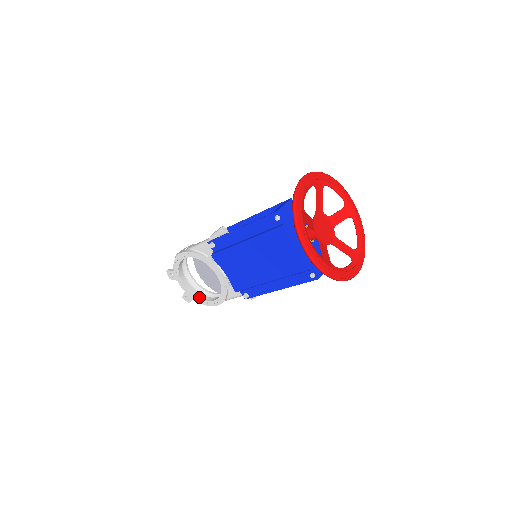
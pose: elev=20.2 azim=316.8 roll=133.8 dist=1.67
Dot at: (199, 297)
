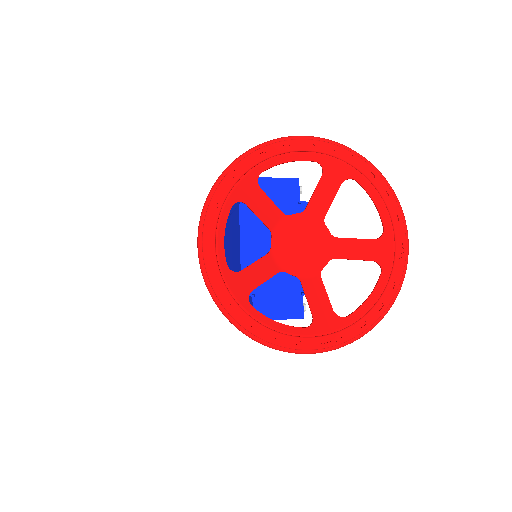
Dot at: occluded
